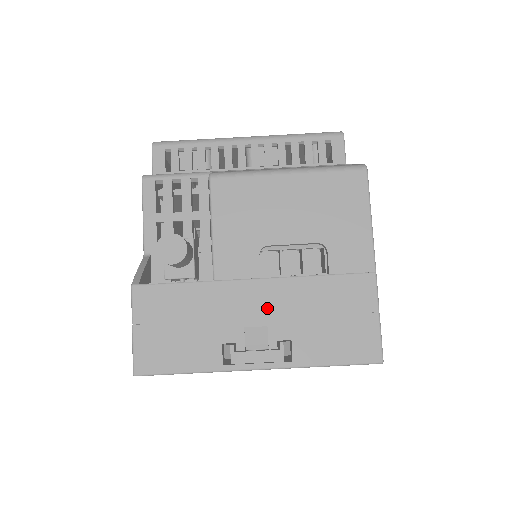
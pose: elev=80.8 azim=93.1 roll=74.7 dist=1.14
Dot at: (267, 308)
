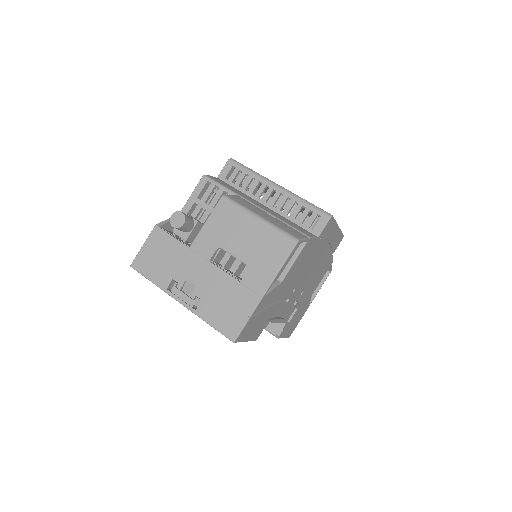
Dot at: (202, 277)
